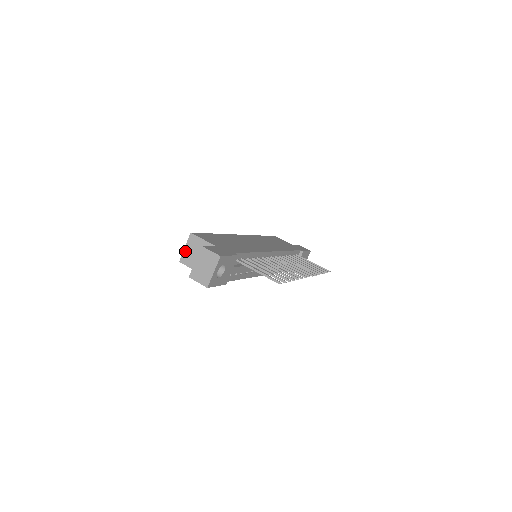
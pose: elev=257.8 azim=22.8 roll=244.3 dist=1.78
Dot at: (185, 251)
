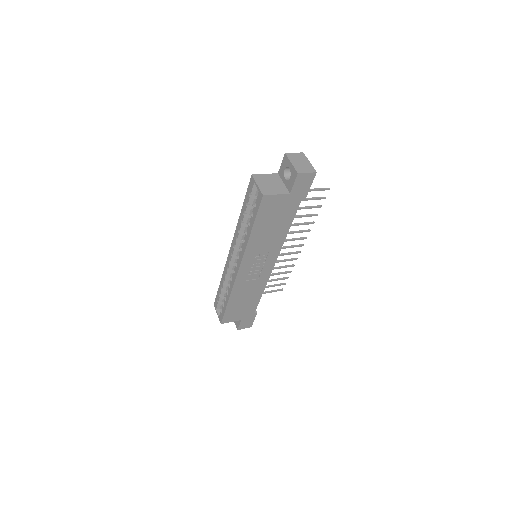
Dot at: (260, 187)
